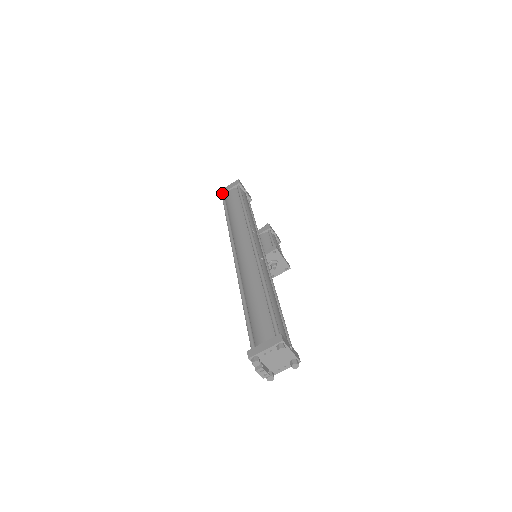
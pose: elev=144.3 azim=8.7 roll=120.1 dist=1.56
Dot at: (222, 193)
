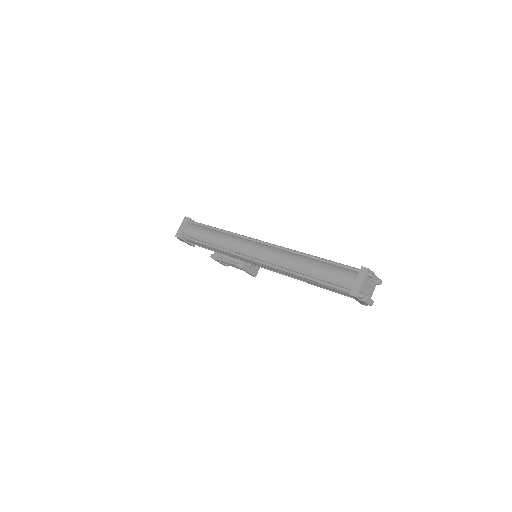
Dot at: (181, 235)
